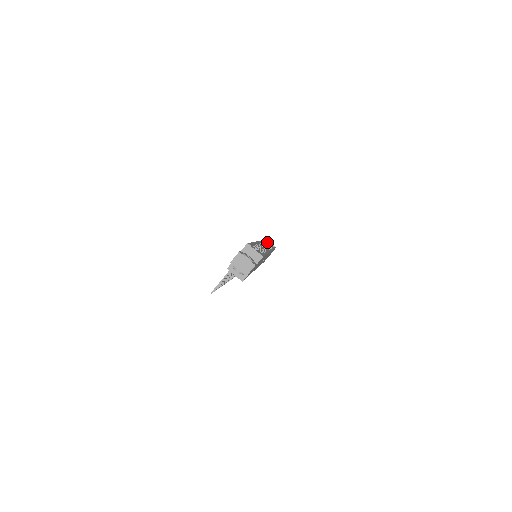
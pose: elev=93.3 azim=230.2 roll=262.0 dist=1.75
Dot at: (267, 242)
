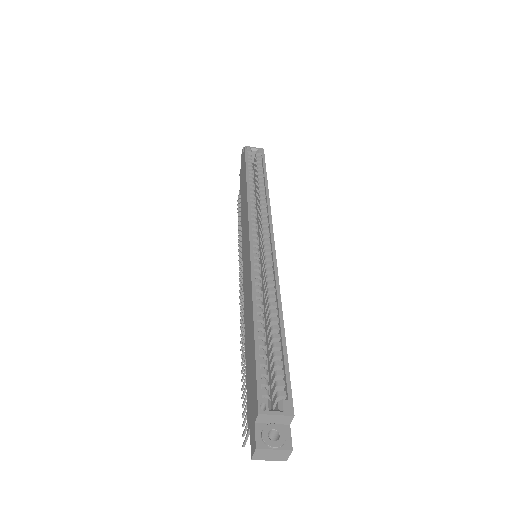
Dot at: (248, 156)
